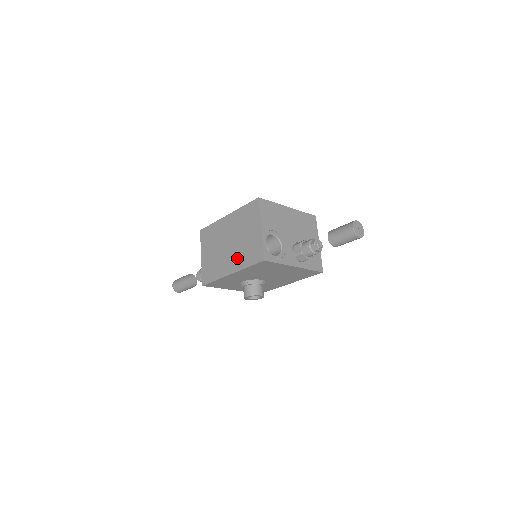
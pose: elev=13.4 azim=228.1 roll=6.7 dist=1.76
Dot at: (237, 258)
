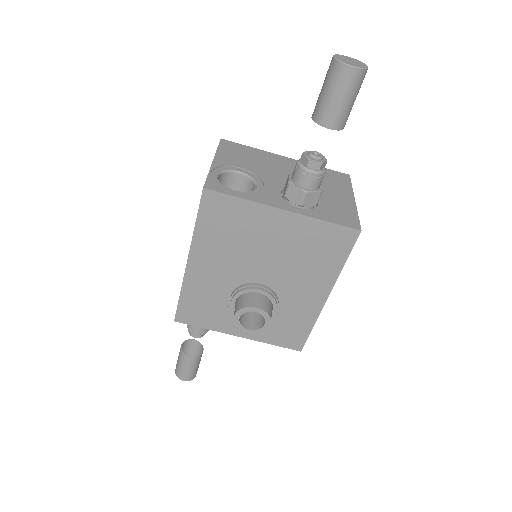
Dot at: occluded
